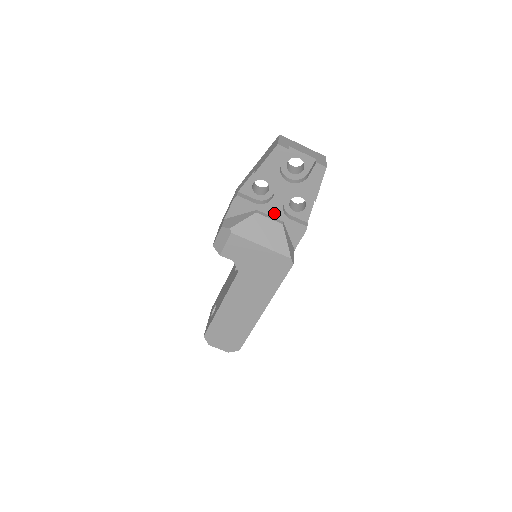
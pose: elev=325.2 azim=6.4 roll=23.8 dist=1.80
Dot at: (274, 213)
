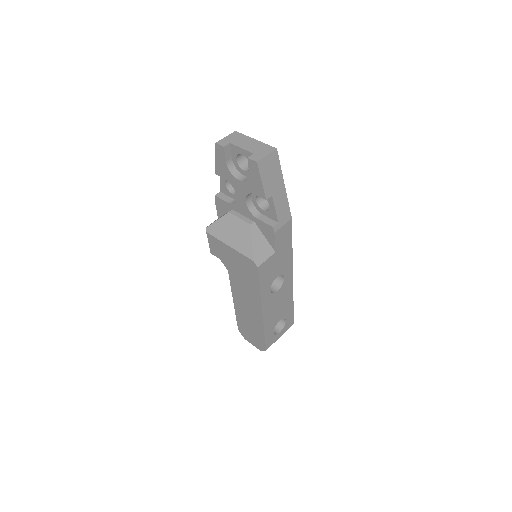
Dot at: (244, 212)
